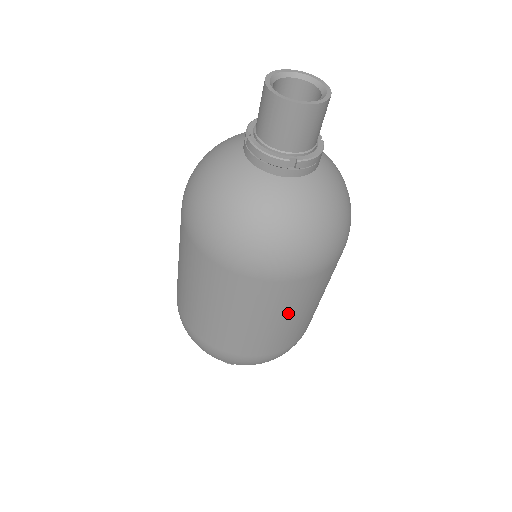
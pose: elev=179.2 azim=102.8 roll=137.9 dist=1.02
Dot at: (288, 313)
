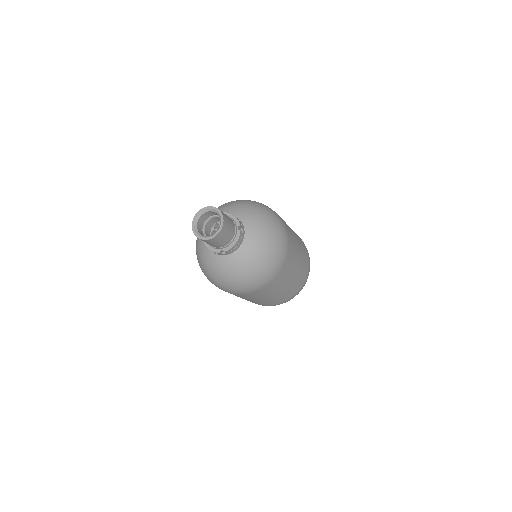
Dot at: (268, 296)
